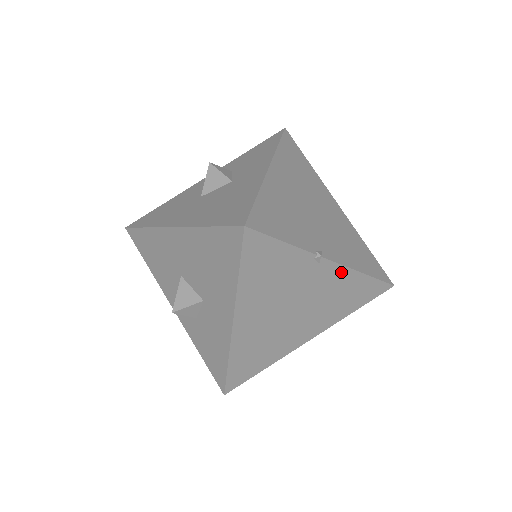
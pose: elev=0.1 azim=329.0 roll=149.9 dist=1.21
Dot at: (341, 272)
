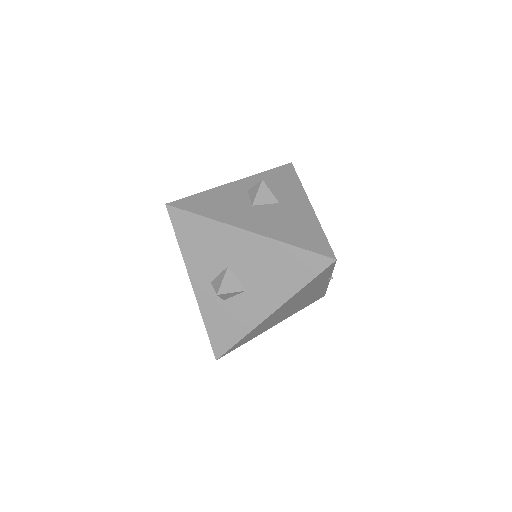
Dot at: (324, 287)
